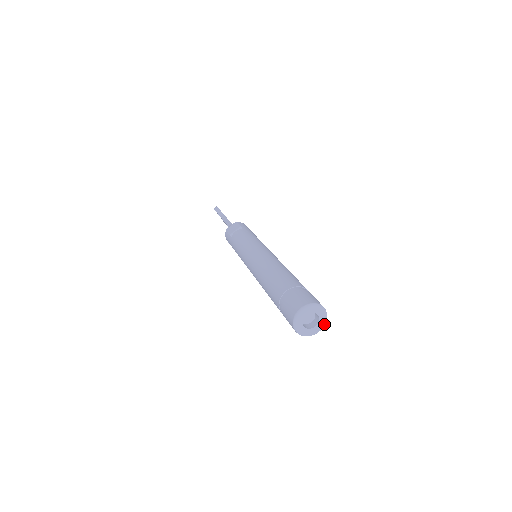
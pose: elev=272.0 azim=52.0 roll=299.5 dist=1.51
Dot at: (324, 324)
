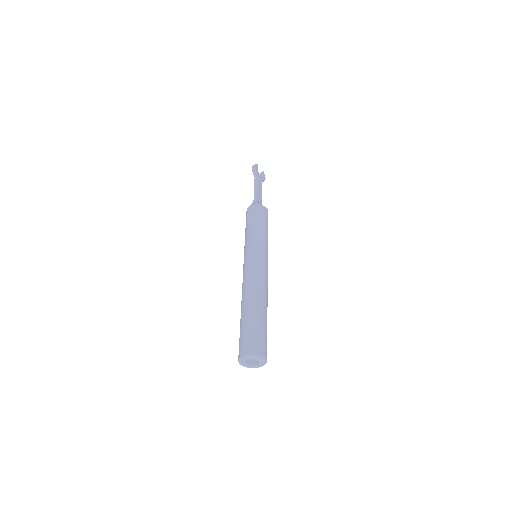
Dot at: occluded
